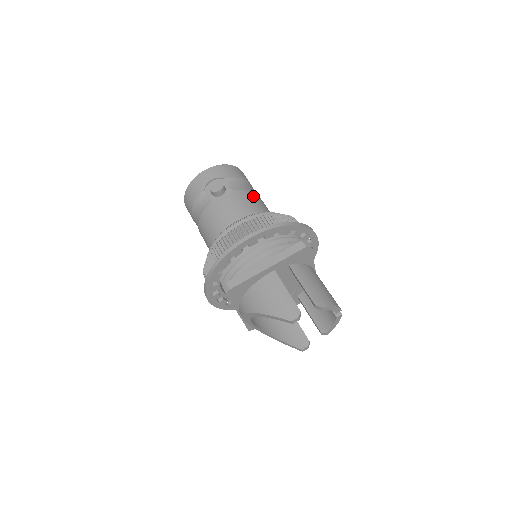
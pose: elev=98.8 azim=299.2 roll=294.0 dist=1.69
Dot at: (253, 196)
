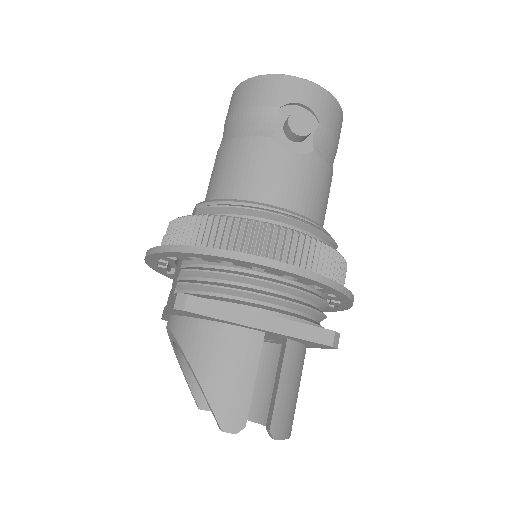
Dot at: (328, 181)
